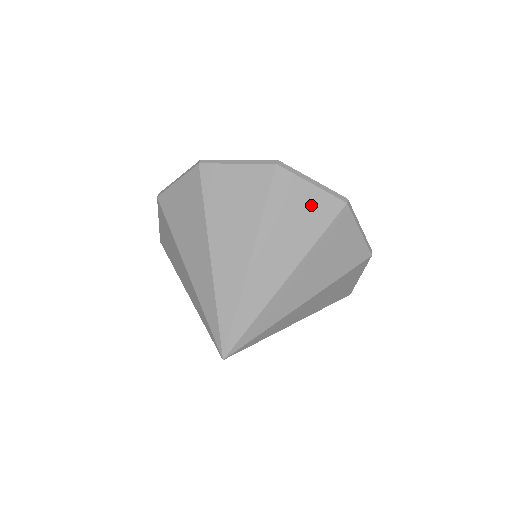
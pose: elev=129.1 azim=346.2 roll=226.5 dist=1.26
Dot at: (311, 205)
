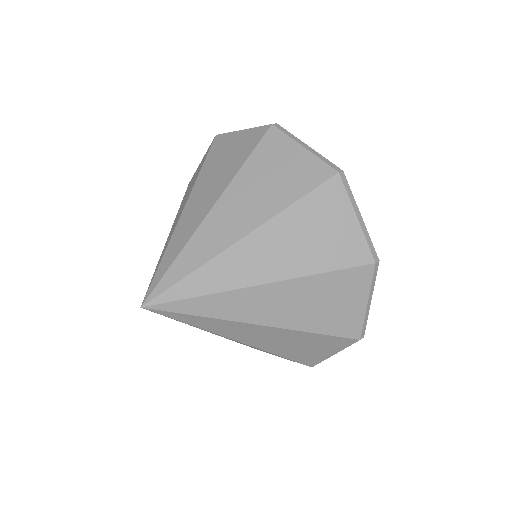
Dot at: (296, 167)
